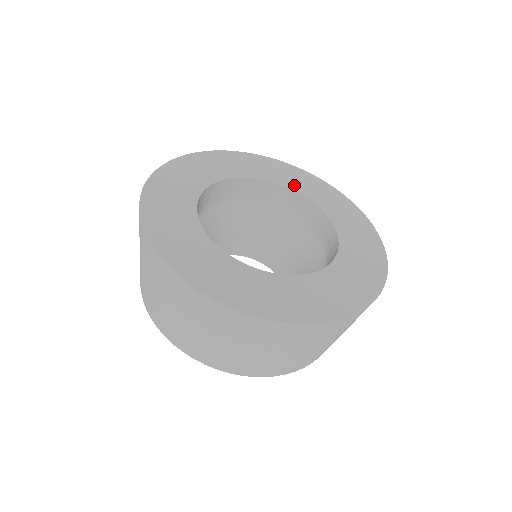
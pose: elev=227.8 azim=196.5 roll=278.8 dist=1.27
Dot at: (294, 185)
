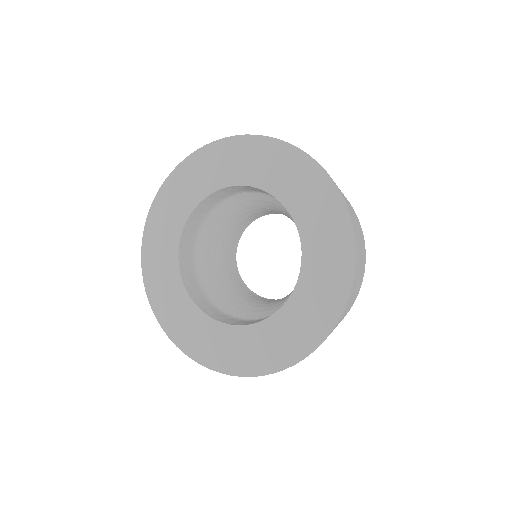
Dot at: (222, 178)
